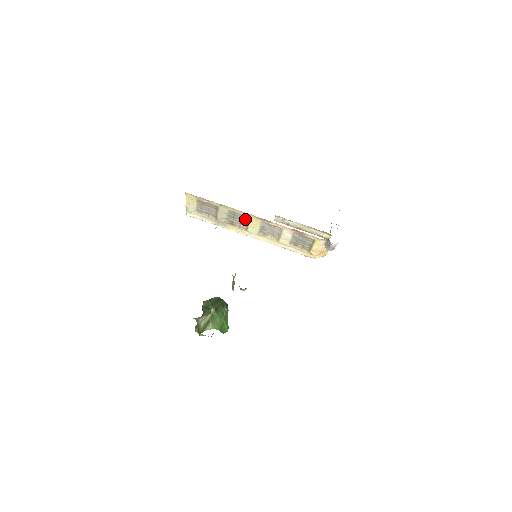
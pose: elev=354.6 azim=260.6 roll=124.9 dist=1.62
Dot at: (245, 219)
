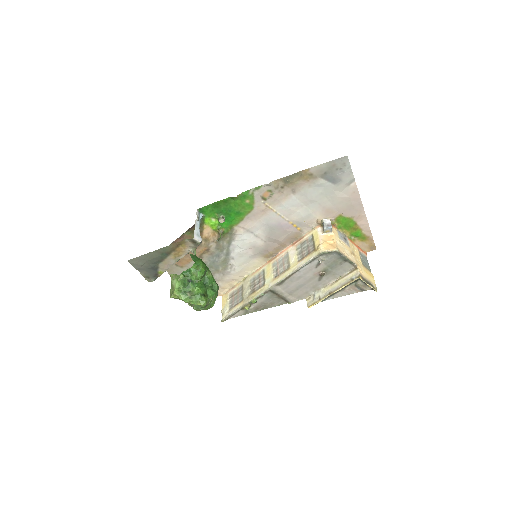
Dot at: (262, 277)
